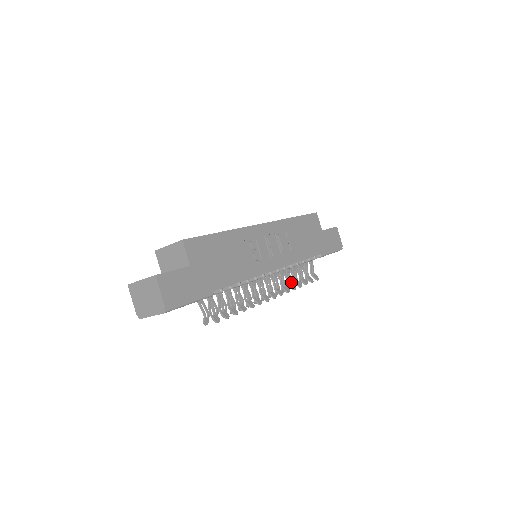
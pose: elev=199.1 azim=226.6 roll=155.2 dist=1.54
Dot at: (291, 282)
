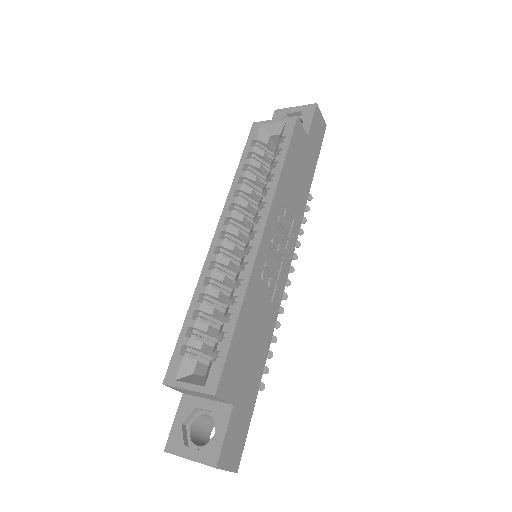
Dot at: occluded
